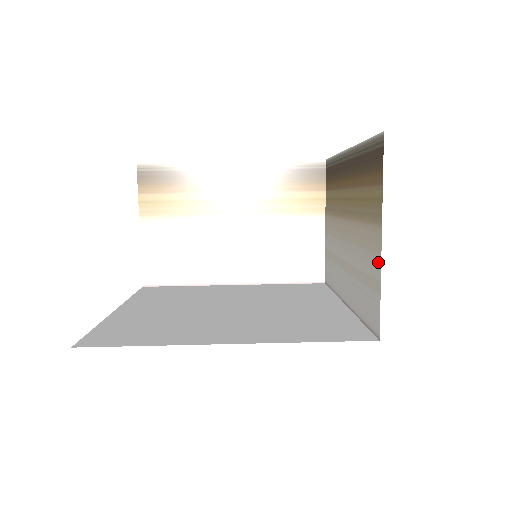
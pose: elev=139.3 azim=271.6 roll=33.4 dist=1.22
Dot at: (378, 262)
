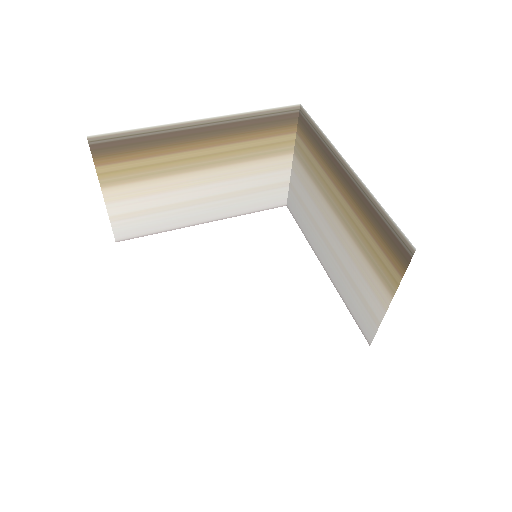
Dot at: (381, 310)
